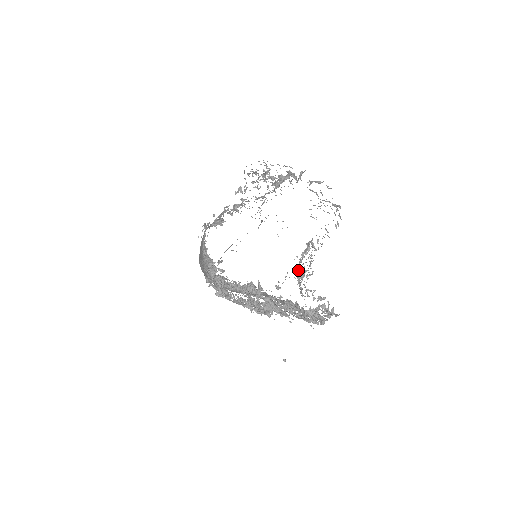
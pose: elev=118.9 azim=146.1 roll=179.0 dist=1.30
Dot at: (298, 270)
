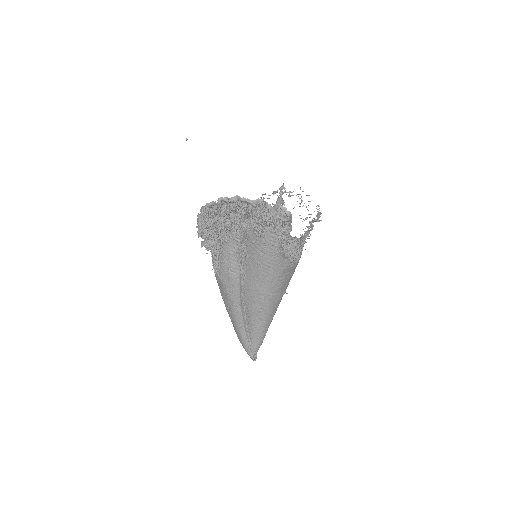
Dot at: (292, 258)
